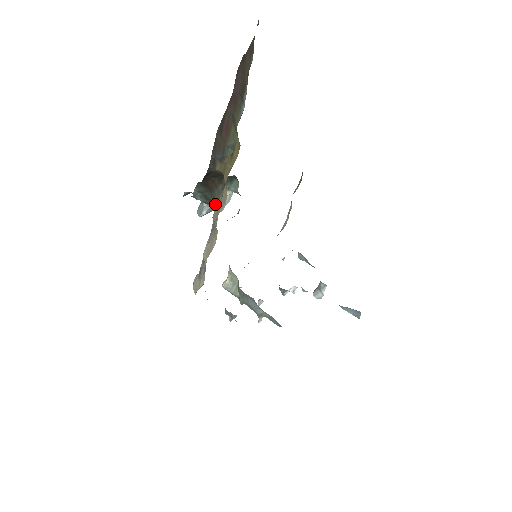
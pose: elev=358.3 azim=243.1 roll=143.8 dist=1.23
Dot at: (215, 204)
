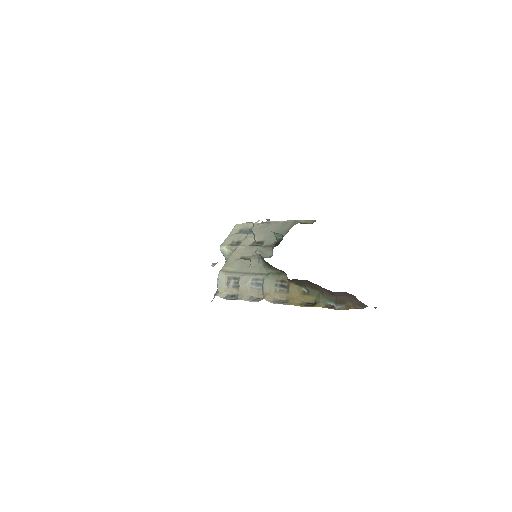
Dot at: (266, 265)
